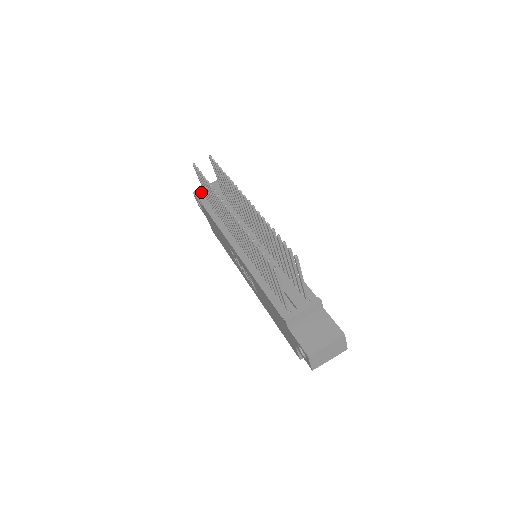
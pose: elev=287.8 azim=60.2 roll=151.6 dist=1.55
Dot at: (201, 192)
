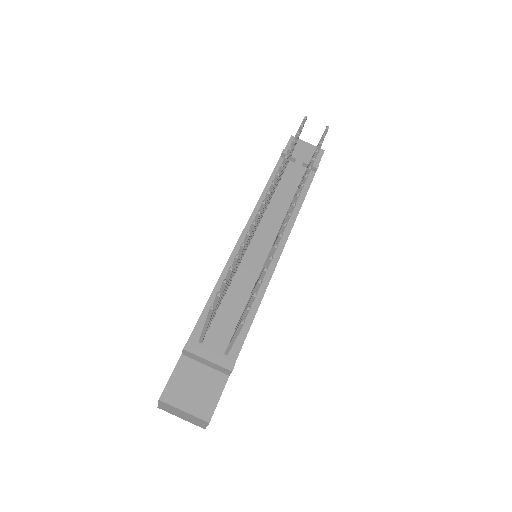
Dot at: (297, 144)
